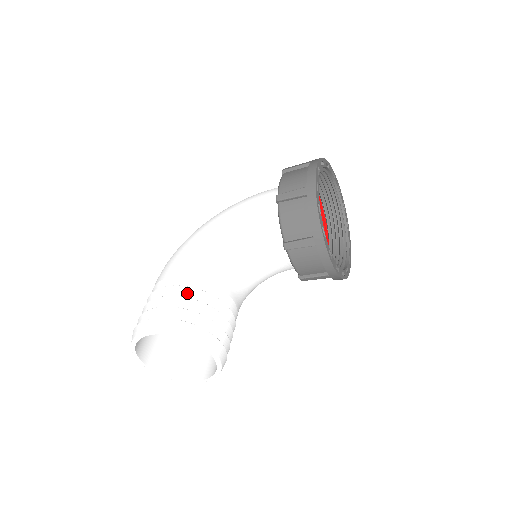
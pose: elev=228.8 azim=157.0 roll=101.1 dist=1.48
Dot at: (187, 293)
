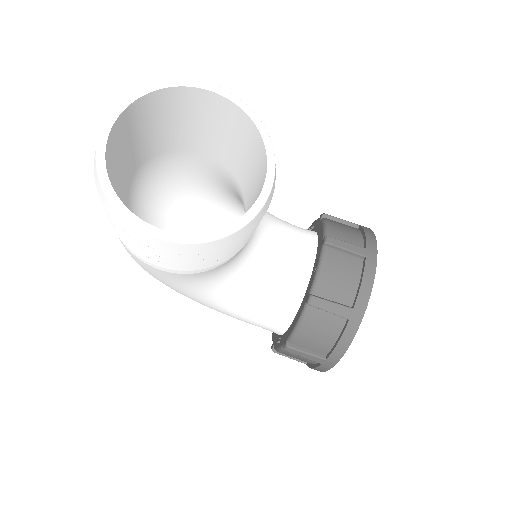
Dot at: occluded
